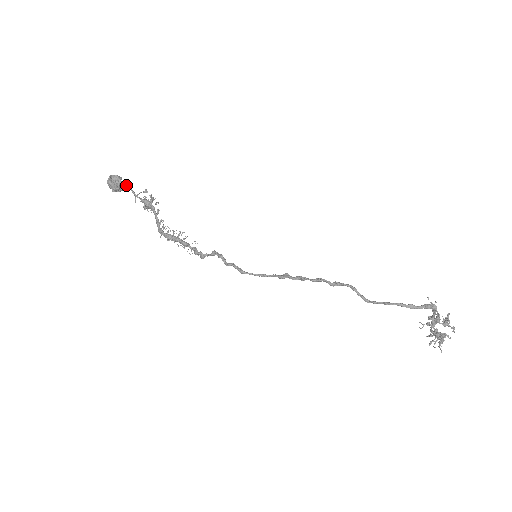
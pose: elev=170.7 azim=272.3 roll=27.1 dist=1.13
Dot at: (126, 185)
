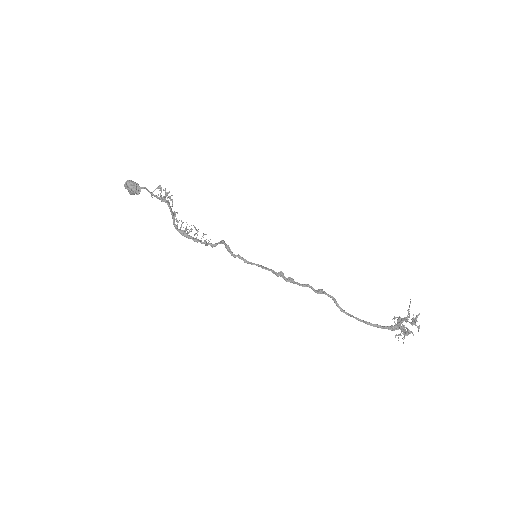
Dot at: occluded
